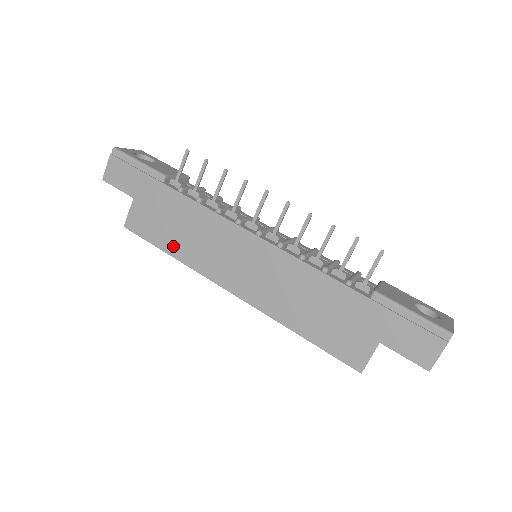
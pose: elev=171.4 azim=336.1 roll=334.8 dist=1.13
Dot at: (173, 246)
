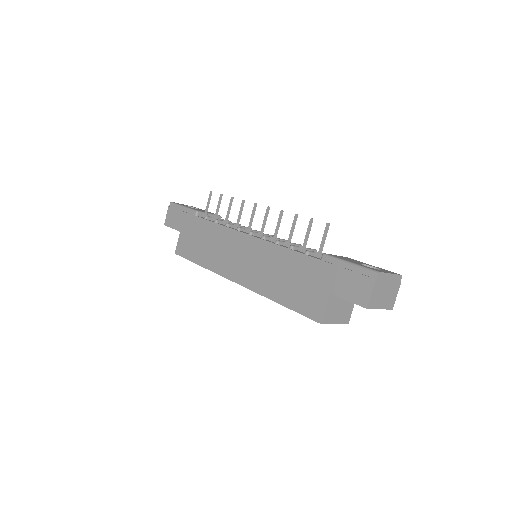
Dot at: (201, 258)
